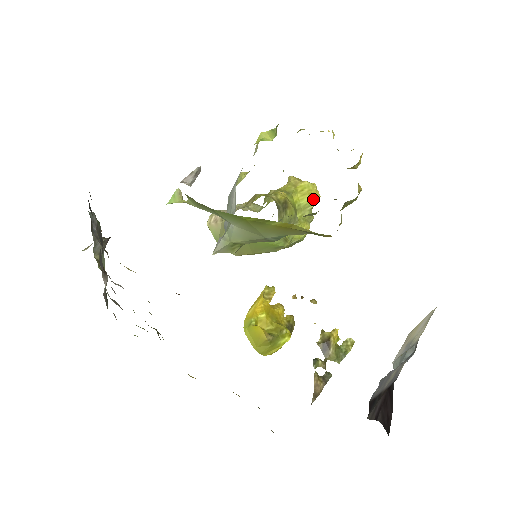
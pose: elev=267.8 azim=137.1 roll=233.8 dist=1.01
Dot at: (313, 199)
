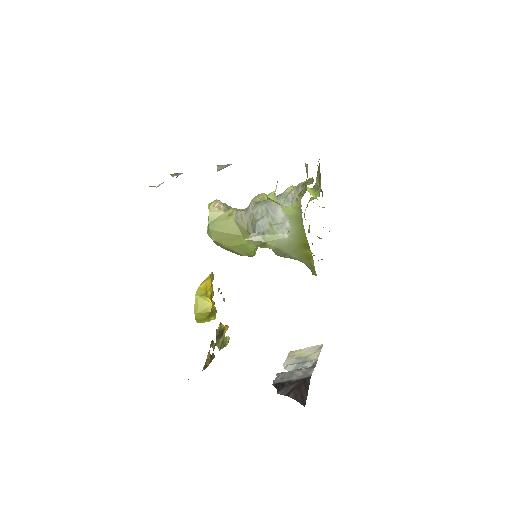
Dot at: occluded
